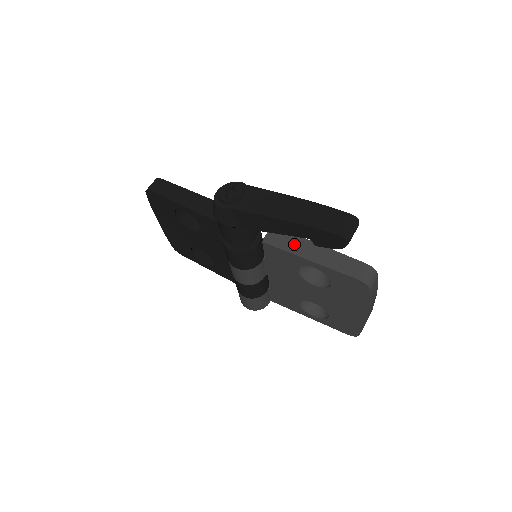
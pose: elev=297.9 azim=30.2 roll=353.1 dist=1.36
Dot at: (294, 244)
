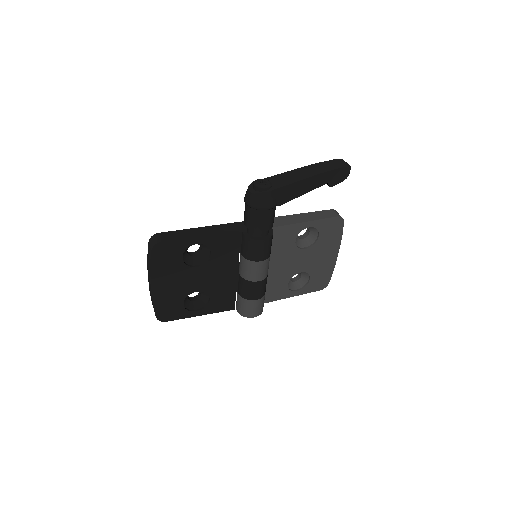
Dot at: (289, 220)
